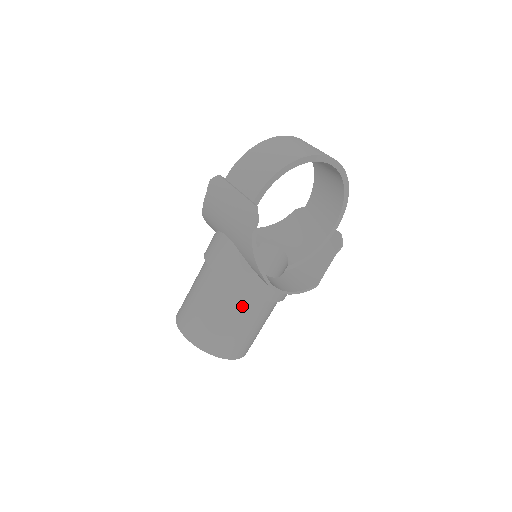
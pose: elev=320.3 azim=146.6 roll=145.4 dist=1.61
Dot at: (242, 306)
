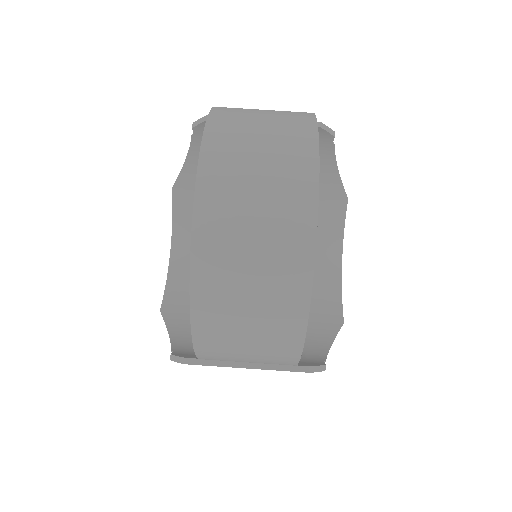
Dot at: occluded
